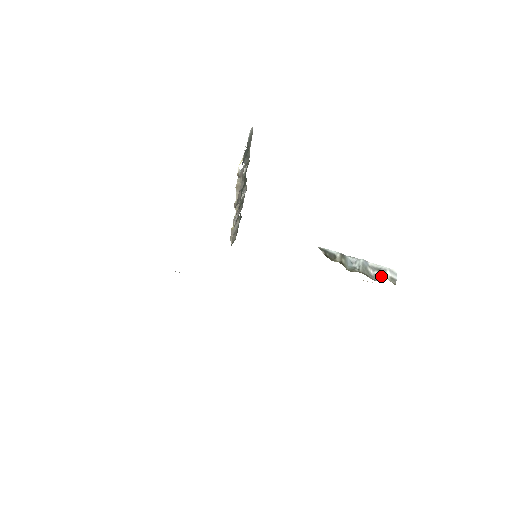
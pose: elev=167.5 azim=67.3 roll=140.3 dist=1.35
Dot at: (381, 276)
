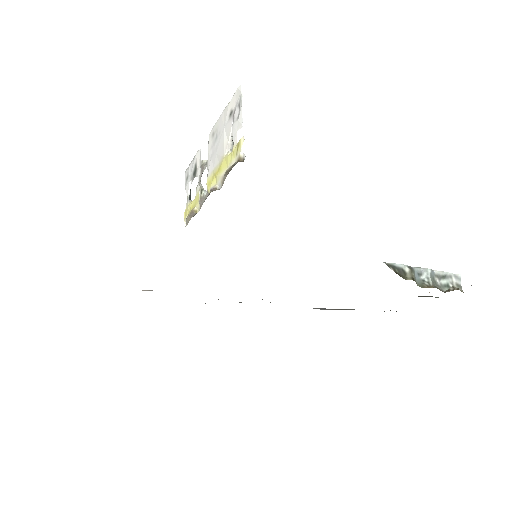
Dot at: (448, 284)
